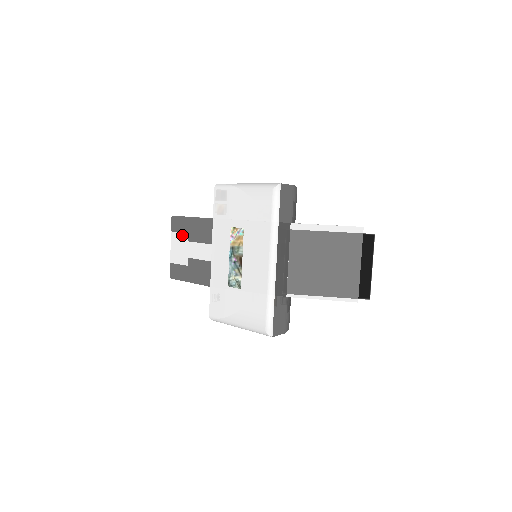
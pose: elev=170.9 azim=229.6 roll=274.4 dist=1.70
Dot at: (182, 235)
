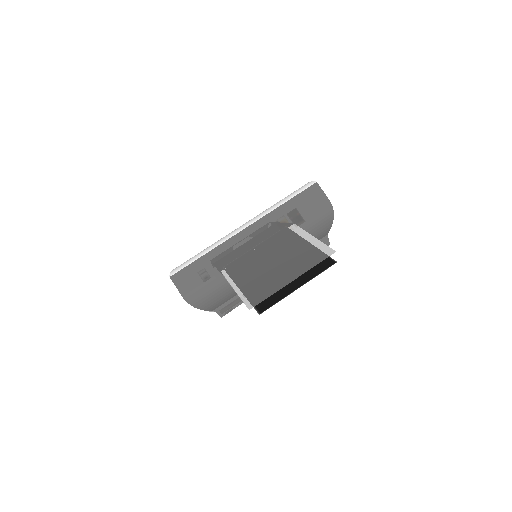
Dot at: occluded
